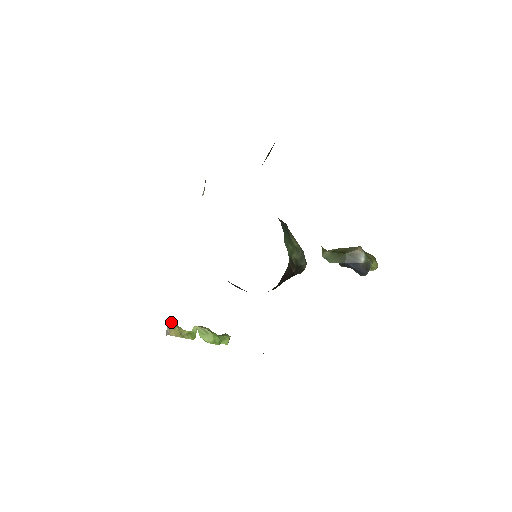
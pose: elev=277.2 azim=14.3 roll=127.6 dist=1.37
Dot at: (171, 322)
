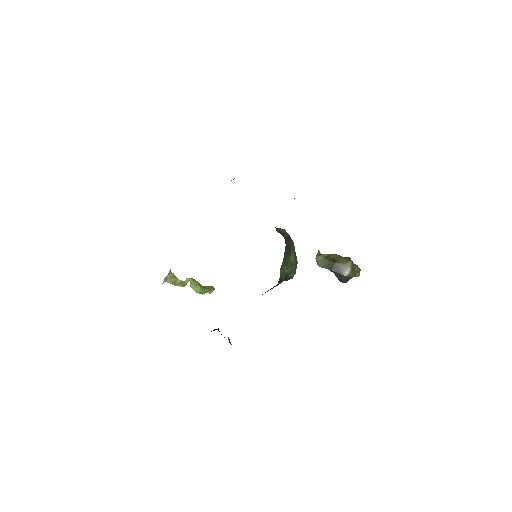
Dot at: (170, 273)
